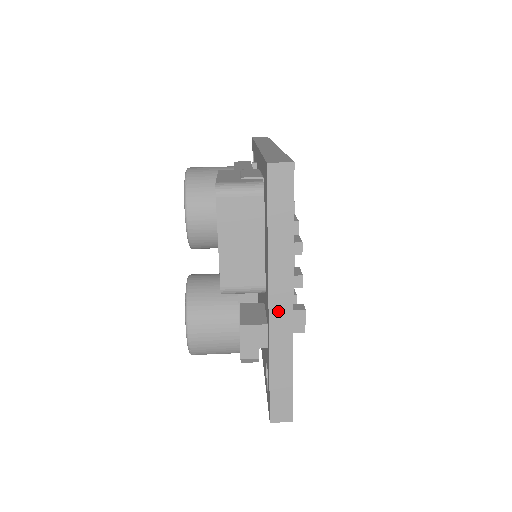
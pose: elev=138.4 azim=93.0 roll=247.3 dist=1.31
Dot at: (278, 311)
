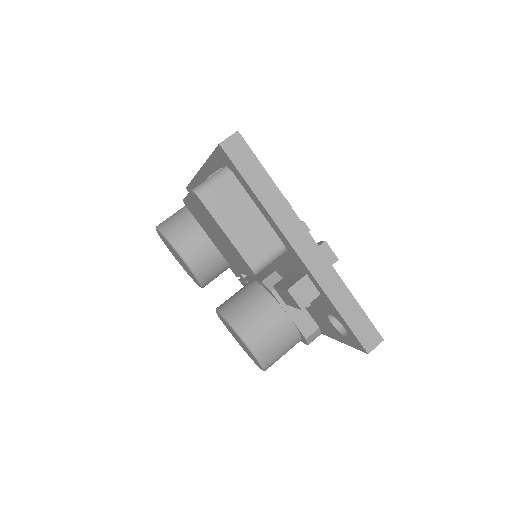
Dot at: (307, 253)
